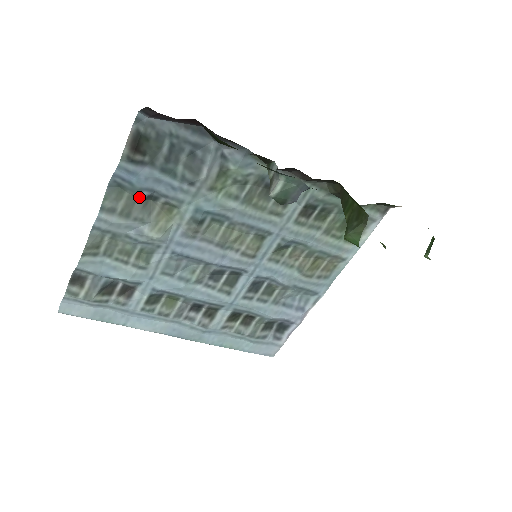
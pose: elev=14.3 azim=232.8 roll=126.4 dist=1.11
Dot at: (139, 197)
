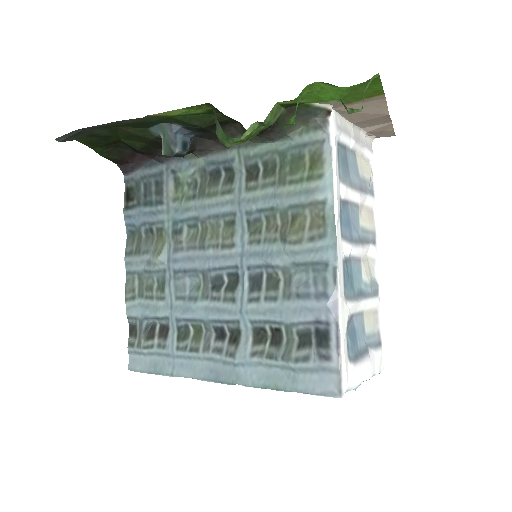
Dot at: (142, 234)
